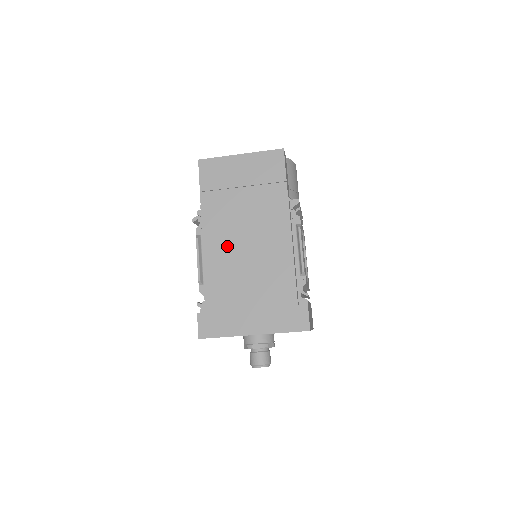
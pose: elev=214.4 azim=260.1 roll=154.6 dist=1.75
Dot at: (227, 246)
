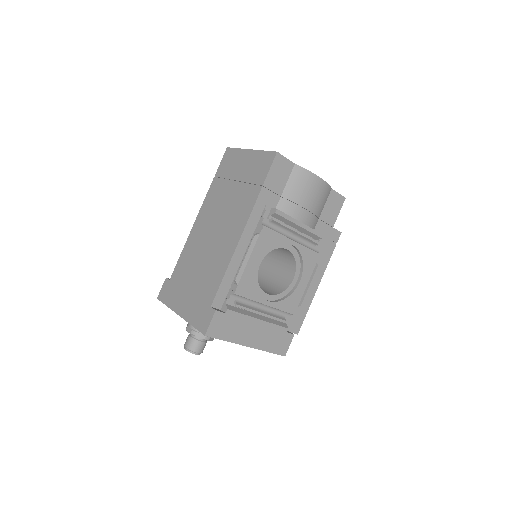
Dot at: (204, 231)
